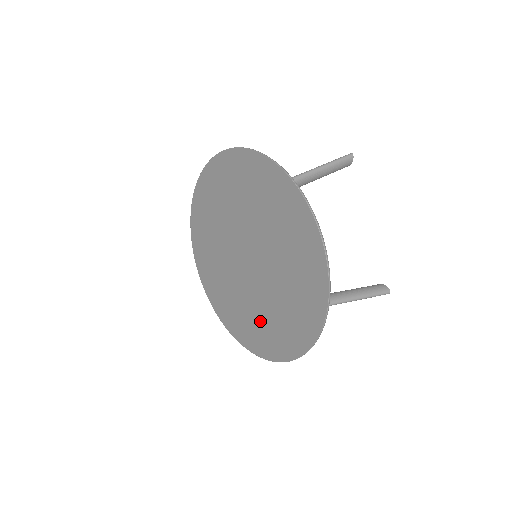
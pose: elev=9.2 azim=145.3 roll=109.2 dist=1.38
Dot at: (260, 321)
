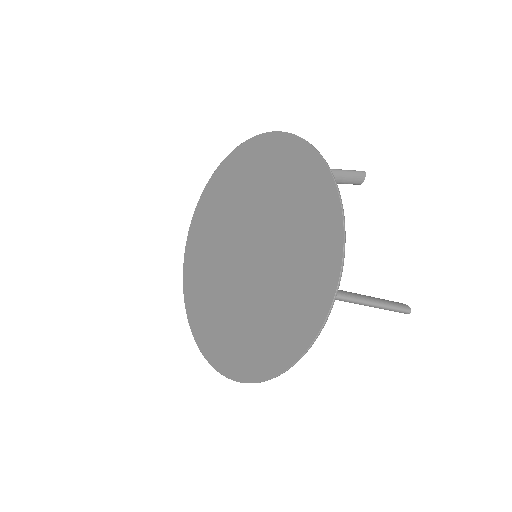
Dot at: (253, 329)
